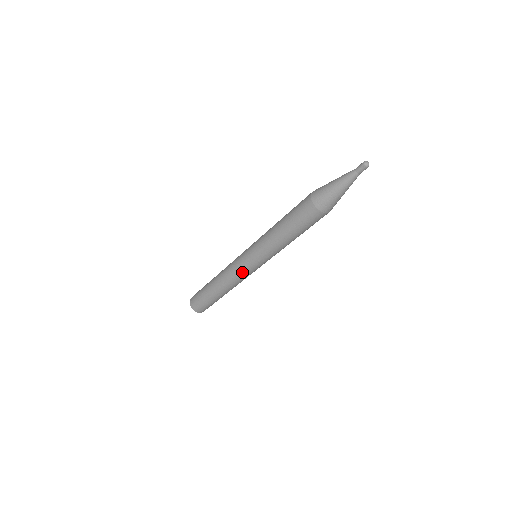
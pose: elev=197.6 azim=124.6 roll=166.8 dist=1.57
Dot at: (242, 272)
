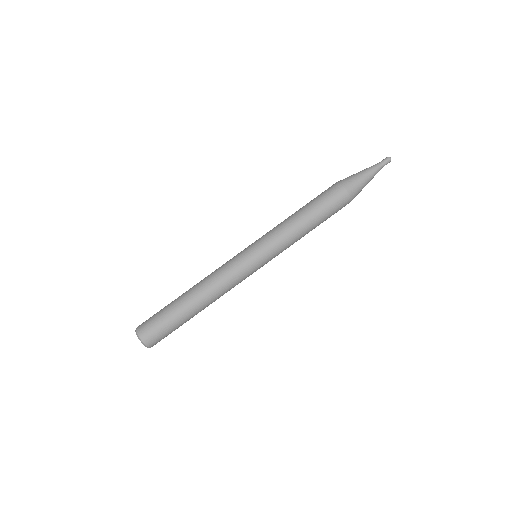
Dot at: (245, 277)
